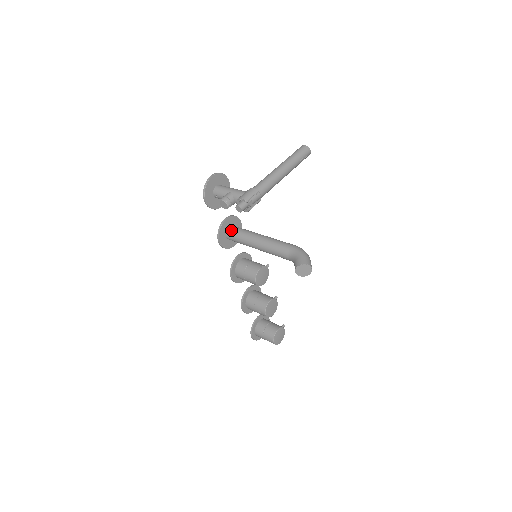
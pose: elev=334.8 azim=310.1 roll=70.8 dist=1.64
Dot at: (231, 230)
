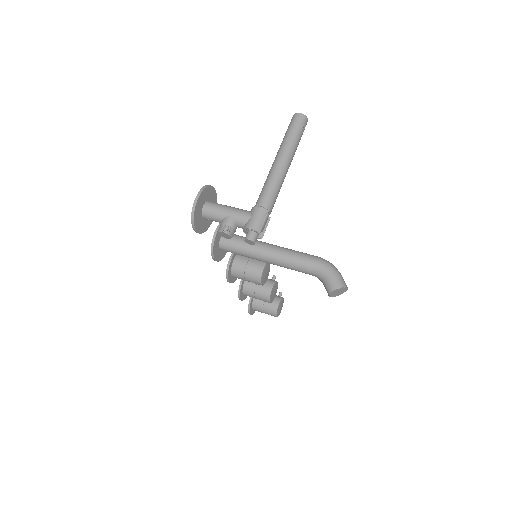
Dot at: (226, 242)
